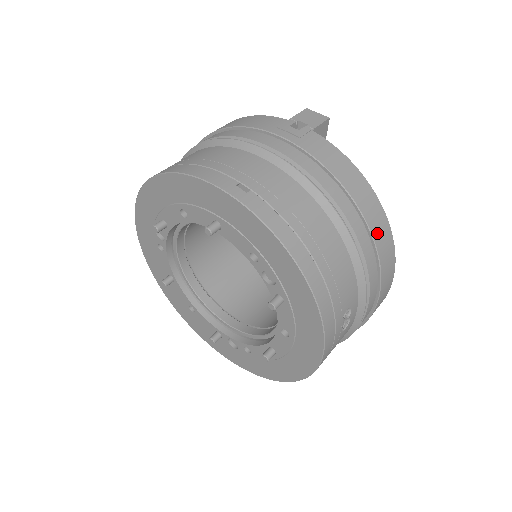
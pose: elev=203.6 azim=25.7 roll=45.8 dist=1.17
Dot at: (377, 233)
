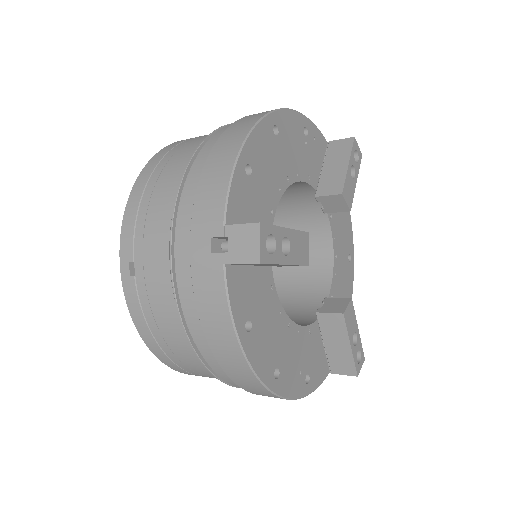
Dot at: (241, 383)
